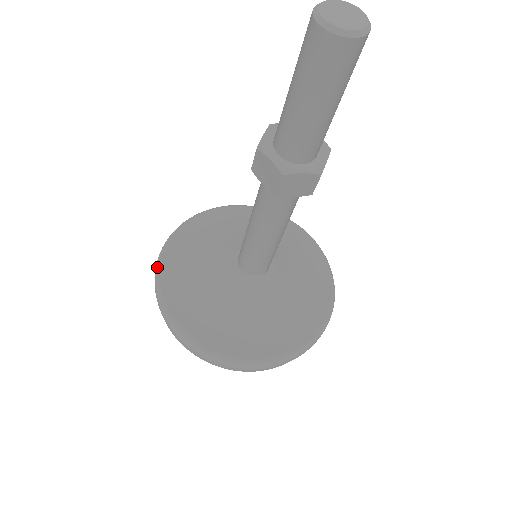
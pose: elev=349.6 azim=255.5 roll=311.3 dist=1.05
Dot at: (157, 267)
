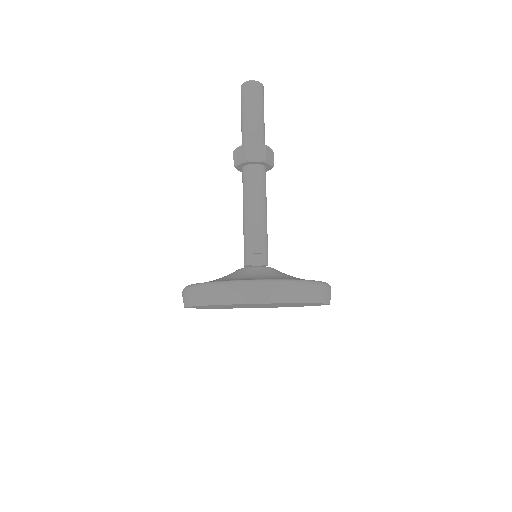
Dot at: occluded
